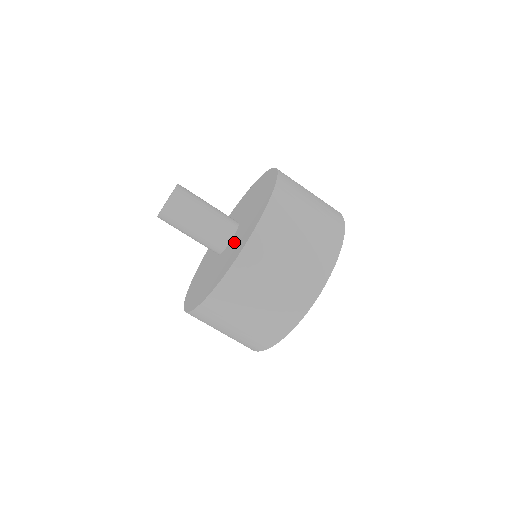
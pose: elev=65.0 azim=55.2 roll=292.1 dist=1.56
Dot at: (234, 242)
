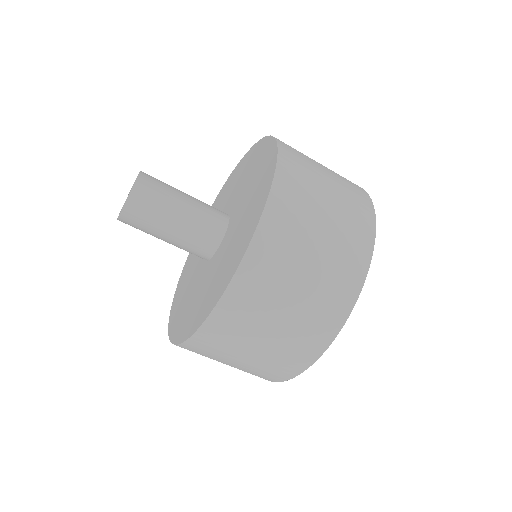
Dot at: (204, 281)
